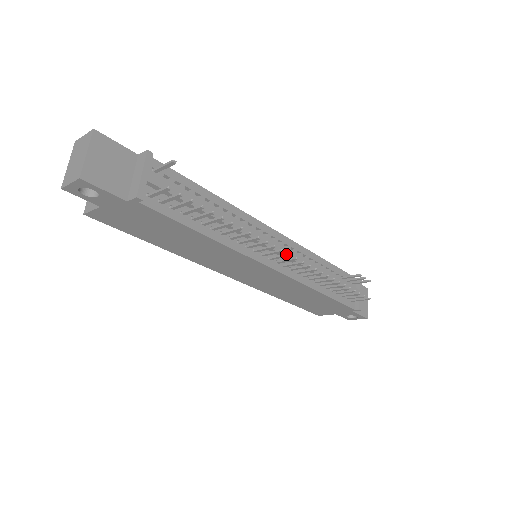
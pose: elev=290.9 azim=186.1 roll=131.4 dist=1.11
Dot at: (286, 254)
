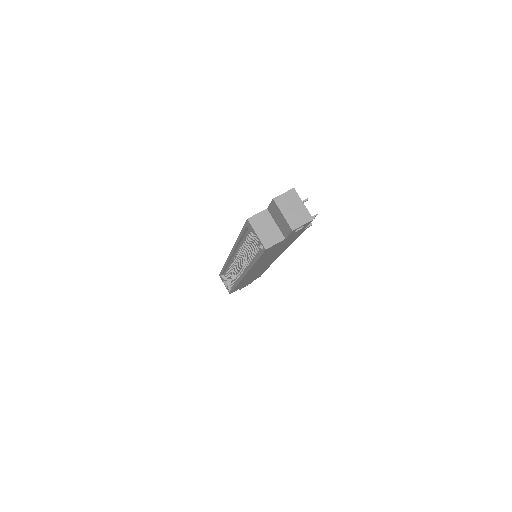
Dot at: occluded
